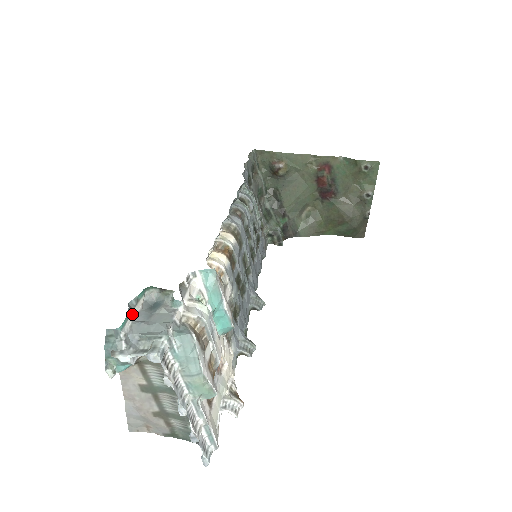
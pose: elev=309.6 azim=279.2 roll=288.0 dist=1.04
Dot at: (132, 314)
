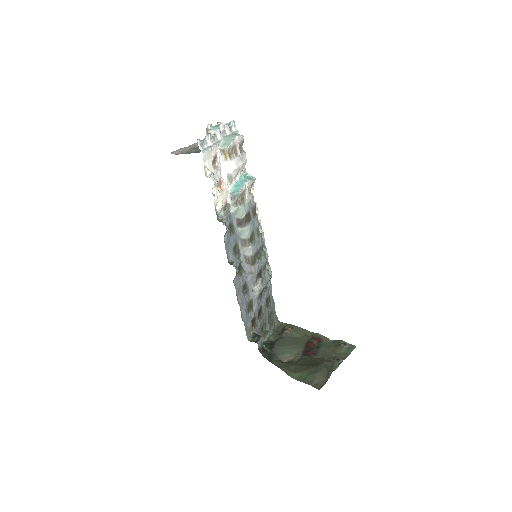
Dot at: occluded
